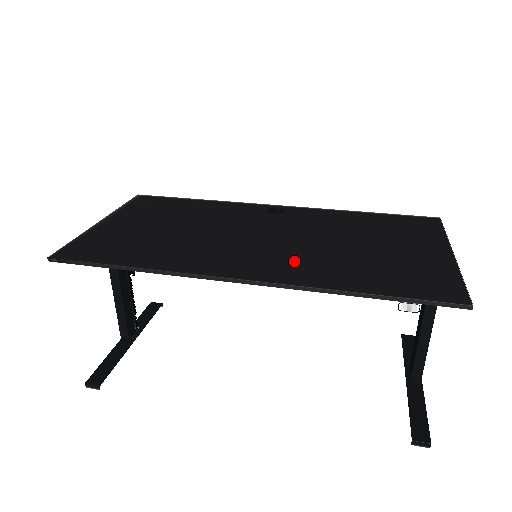
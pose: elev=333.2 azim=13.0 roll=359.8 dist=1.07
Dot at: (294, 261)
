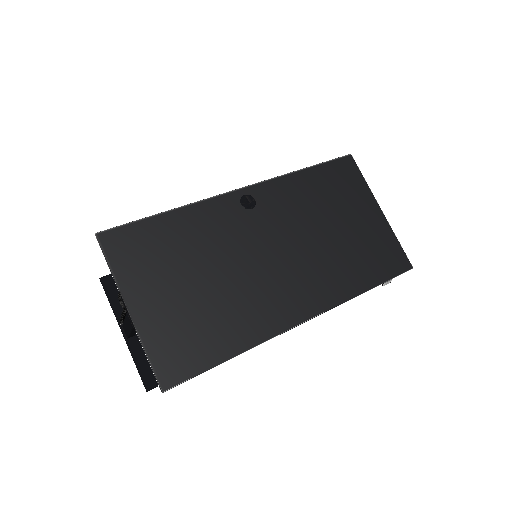
Dot at: (317, 278)
